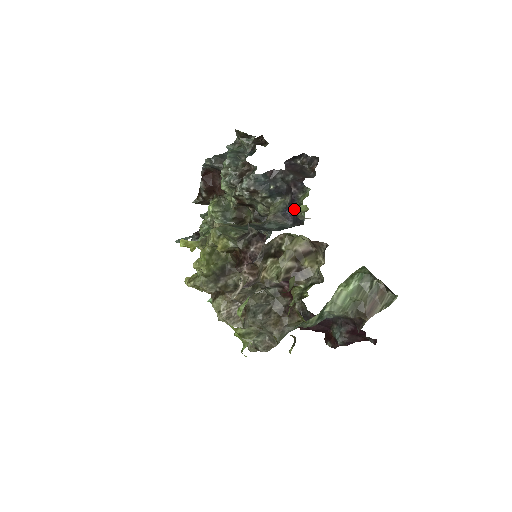
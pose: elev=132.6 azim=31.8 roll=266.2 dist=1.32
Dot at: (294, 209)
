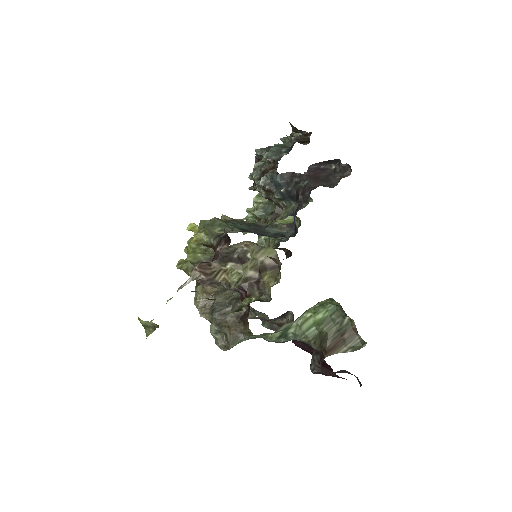
Dot at: occluded
